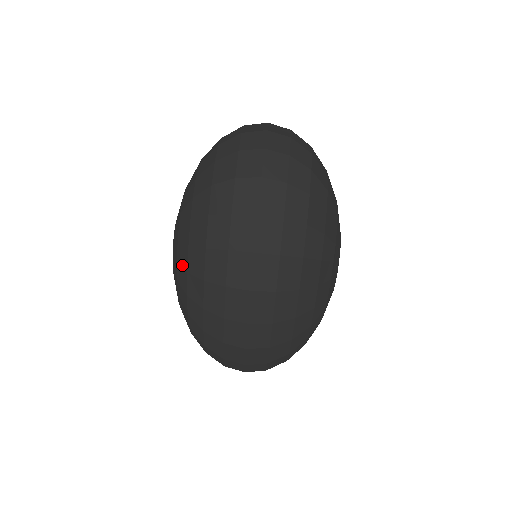
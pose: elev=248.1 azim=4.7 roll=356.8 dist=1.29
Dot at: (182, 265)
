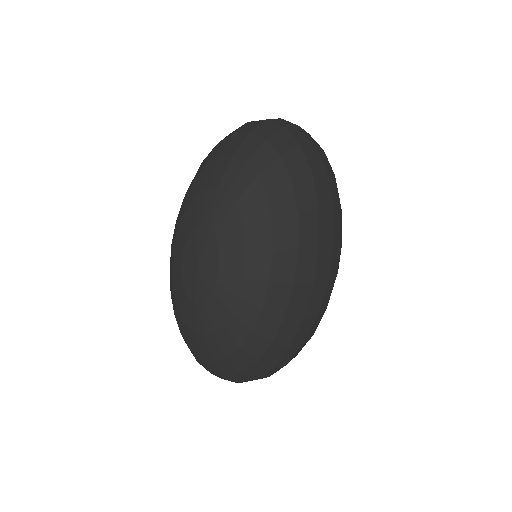
Dot at: (258, 275)
